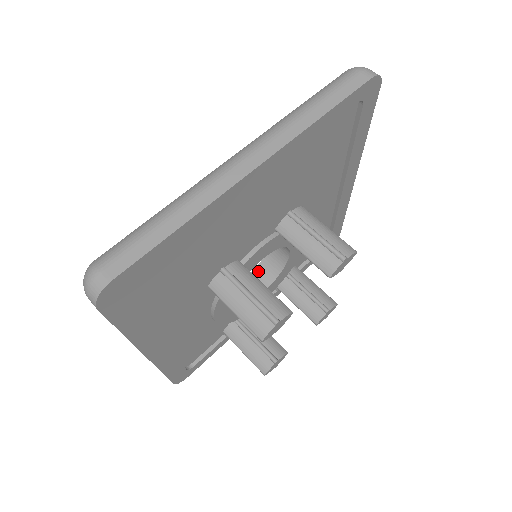
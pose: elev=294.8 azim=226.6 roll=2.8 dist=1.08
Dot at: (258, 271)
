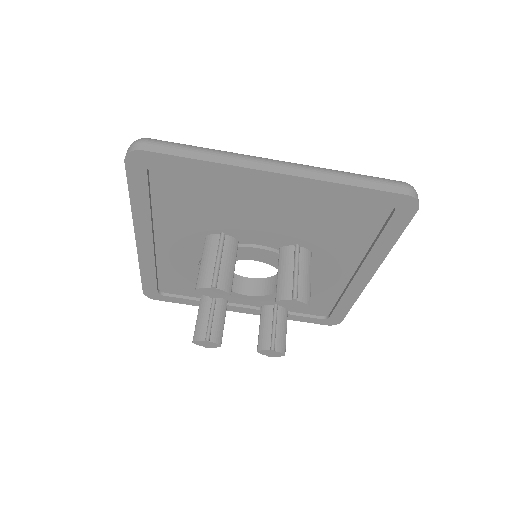
Dot at: (259, 281)
